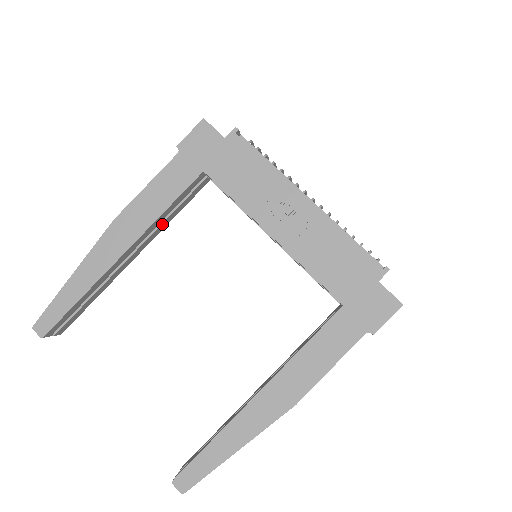
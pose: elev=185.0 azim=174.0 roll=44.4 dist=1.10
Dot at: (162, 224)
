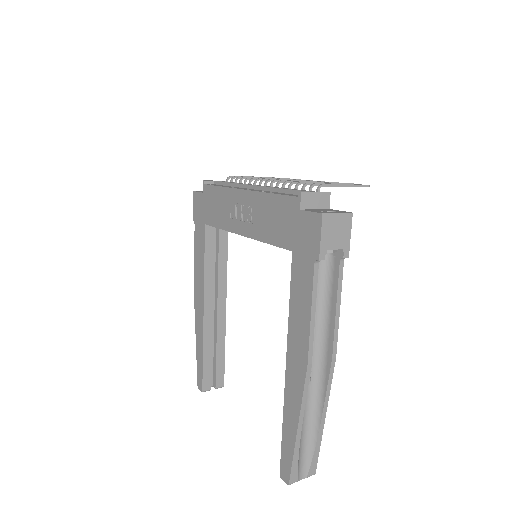
Dot at: (219, 275)
